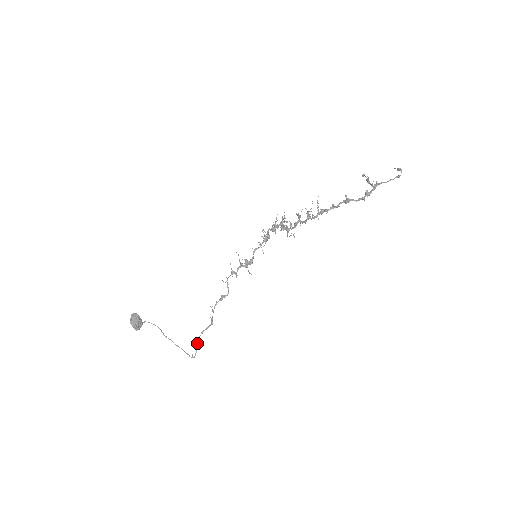
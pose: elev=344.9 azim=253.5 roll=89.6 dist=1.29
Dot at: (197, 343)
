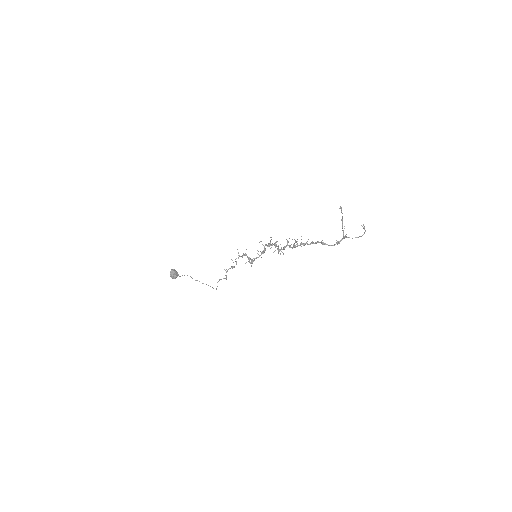
Dot at: occluded
